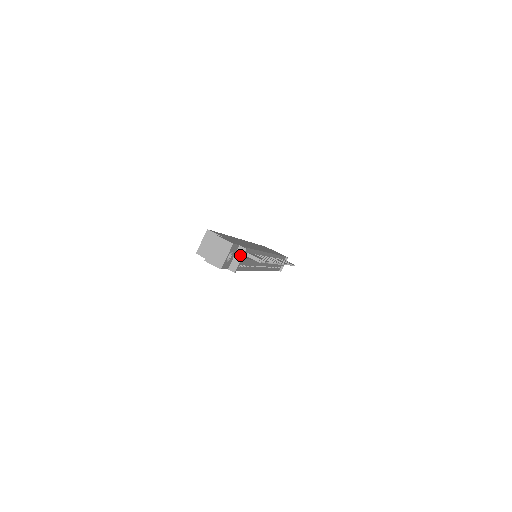
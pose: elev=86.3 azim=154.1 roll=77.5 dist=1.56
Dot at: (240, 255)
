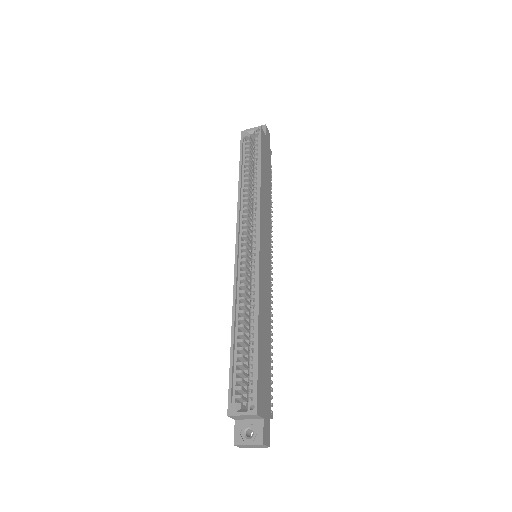
Dot at: occluded
